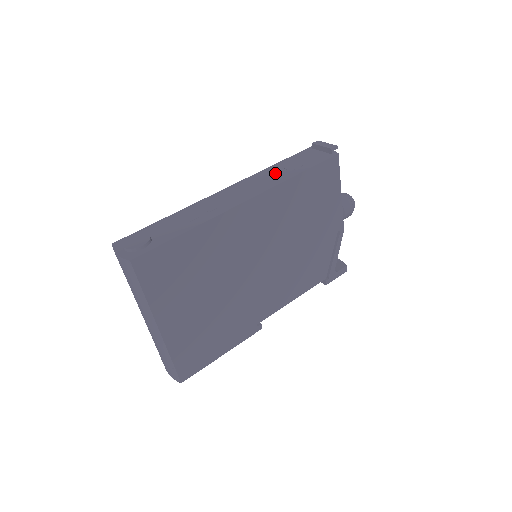
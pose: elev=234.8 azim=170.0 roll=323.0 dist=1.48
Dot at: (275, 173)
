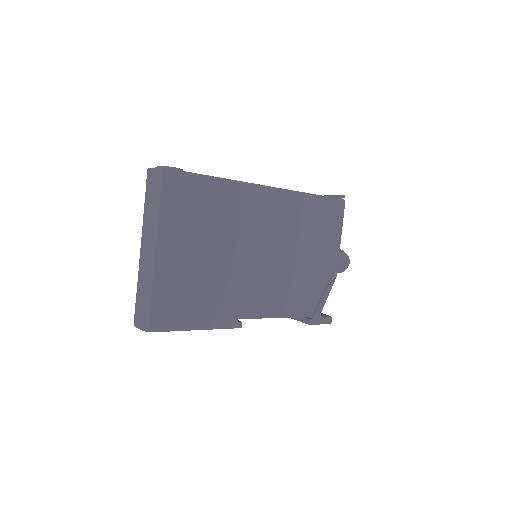
Dot at: occluded
